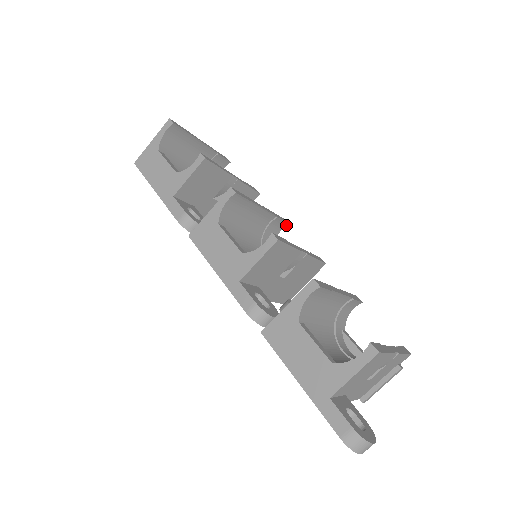
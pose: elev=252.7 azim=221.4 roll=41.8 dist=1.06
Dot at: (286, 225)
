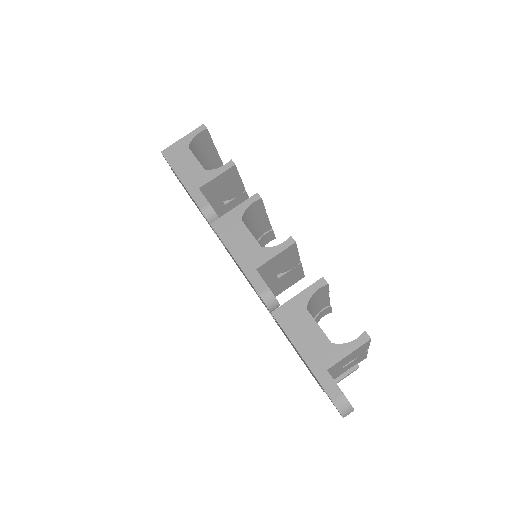
Dot at: occluded
